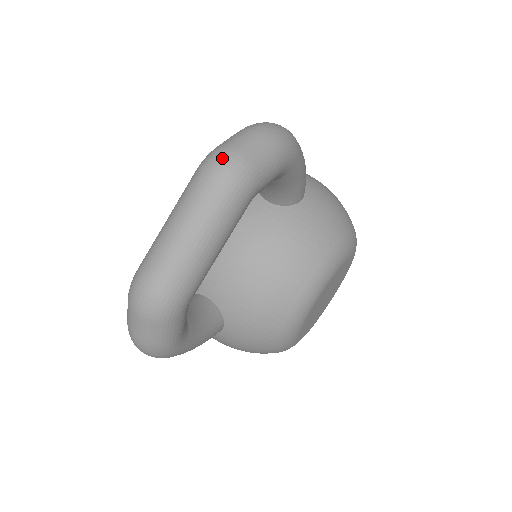
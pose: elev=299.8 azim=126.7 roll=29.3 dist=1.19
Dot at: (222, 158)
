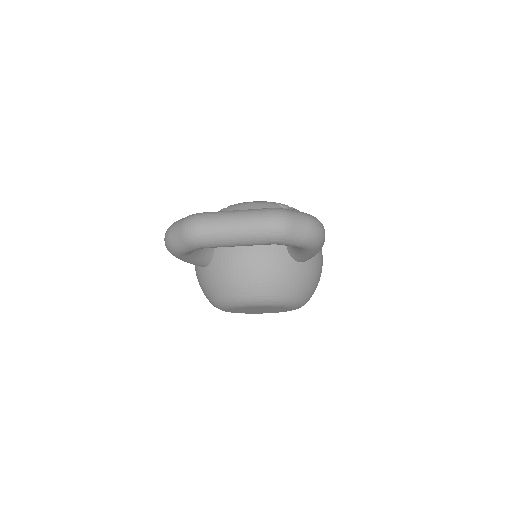
Dot at: (282, 219)
